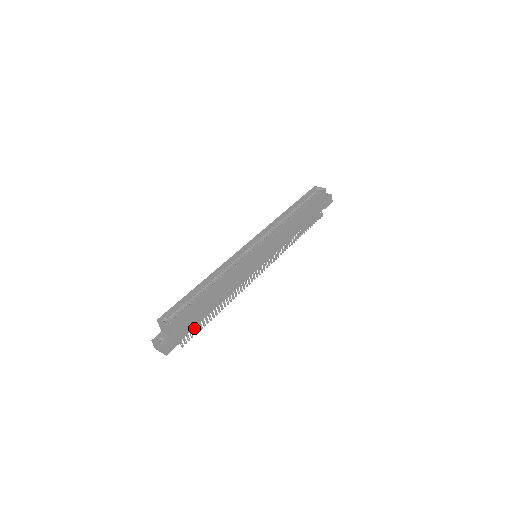
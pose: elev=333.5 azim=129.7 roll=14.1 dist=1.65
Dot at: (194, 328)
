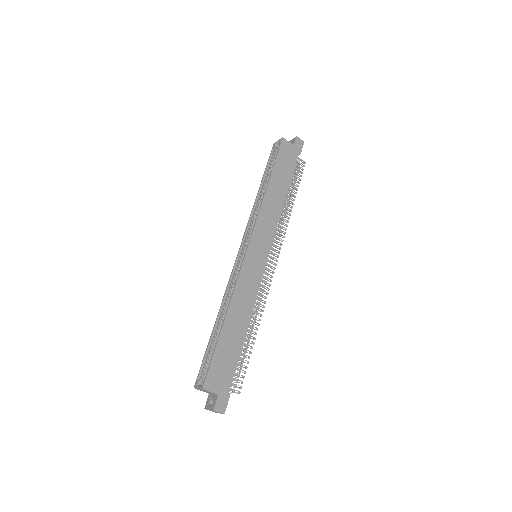
Dot at: (238, 368)
